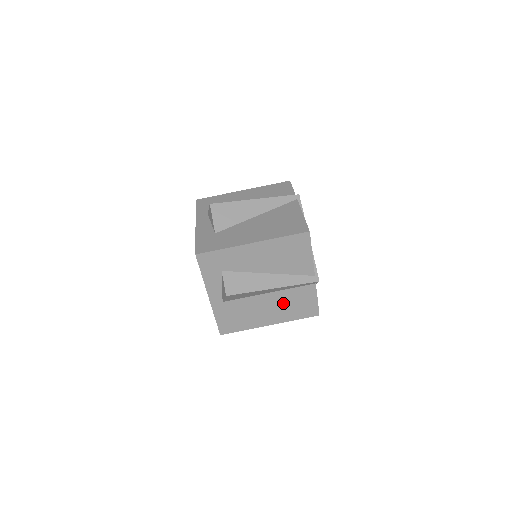
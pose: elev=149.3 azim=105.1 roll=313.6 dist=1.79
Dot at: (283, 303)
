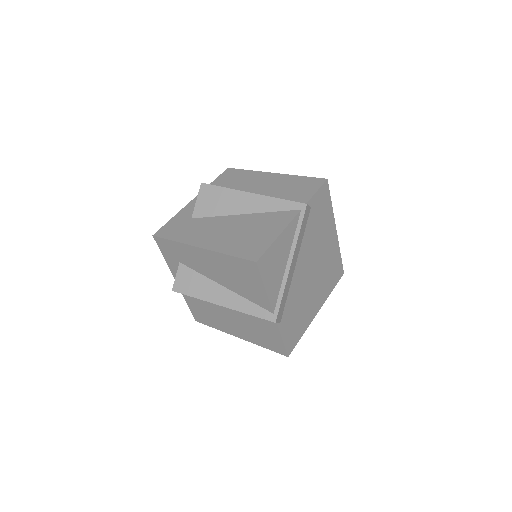
Dot at: (246, 323)
